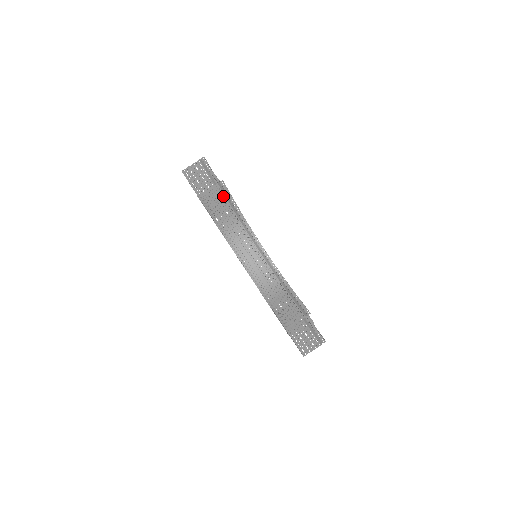
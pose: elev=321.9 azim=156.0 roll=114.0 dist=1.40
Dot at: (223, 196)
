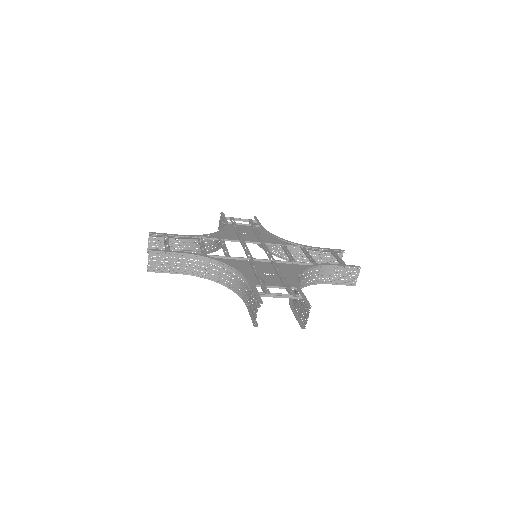
Dot at: (193, 238)
